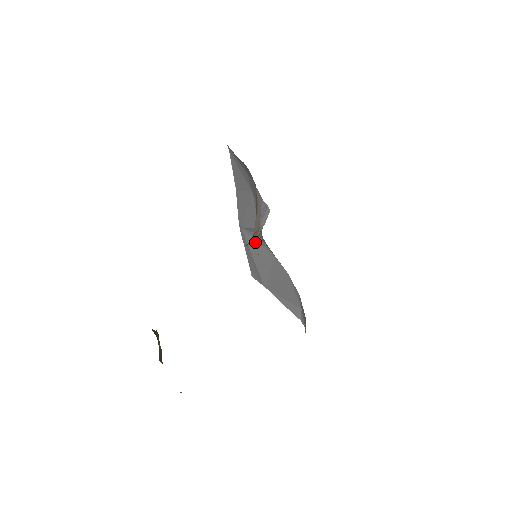
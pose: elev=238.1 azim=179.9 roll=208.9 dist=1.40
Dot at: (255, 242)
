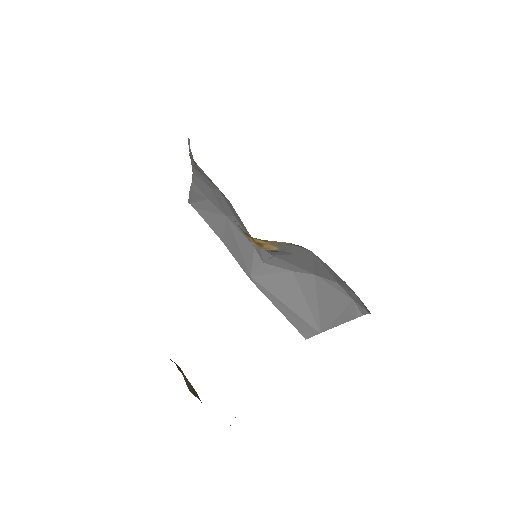
Dot at: (270, 278)
